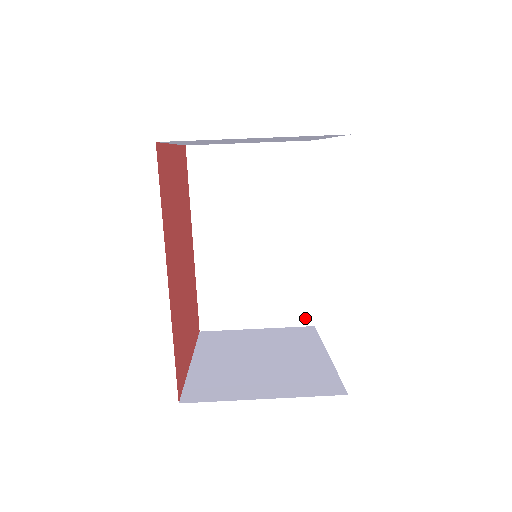
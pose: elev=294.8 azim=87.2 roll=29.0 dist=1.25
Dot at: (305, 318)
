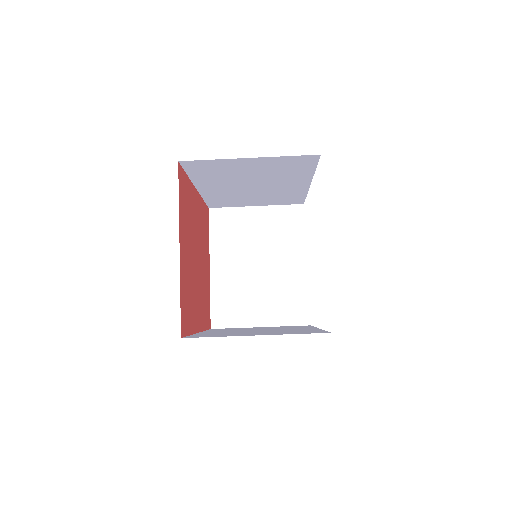
Dot at: (296, 202)
